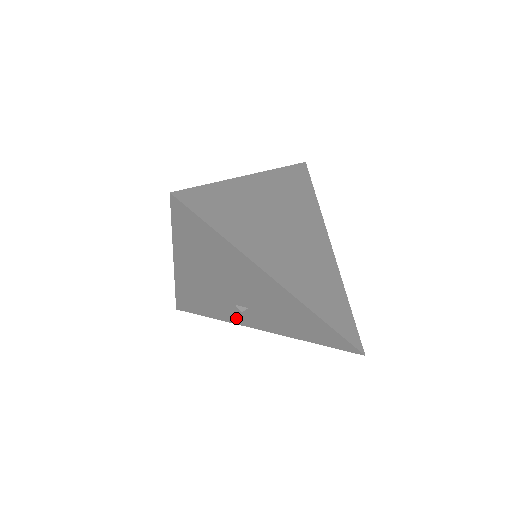
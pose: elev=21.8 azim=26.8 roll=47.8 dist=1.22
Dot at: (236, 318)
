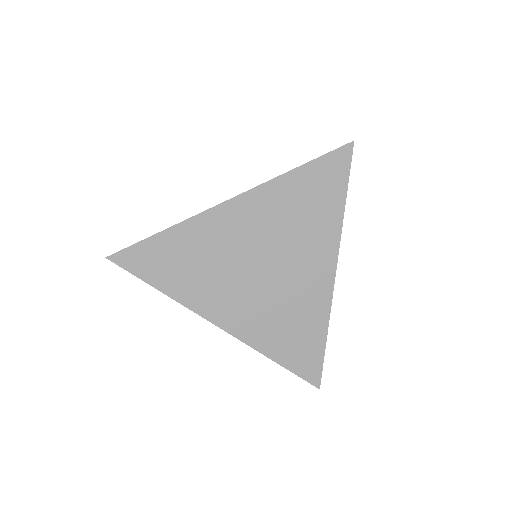
Dot at: occluded
